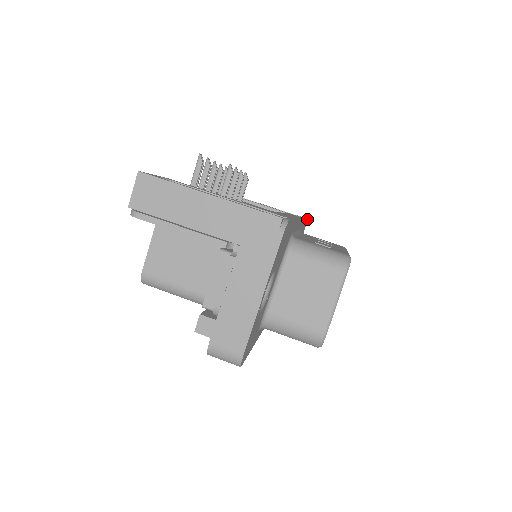
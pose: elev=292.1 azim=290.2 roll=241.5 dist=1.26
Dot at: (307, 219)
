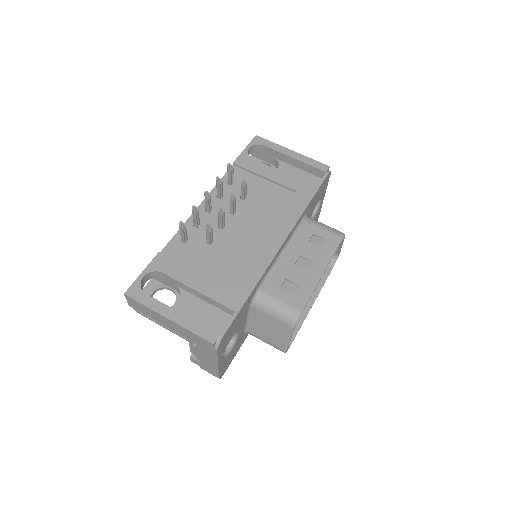
Dot at: (328, 174)
